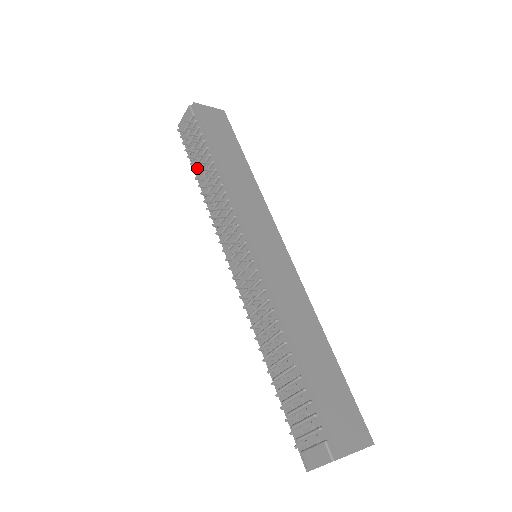
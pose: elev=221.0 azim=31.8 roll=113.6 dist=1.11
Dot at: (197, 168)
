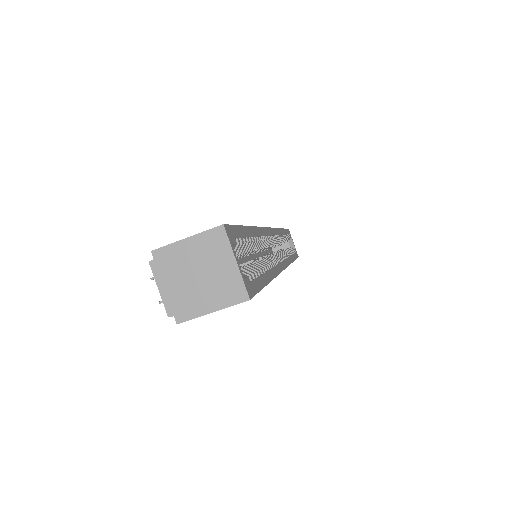
Dot at: occluded
